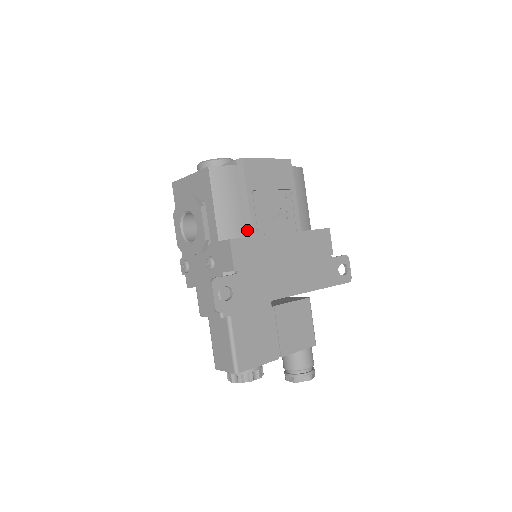
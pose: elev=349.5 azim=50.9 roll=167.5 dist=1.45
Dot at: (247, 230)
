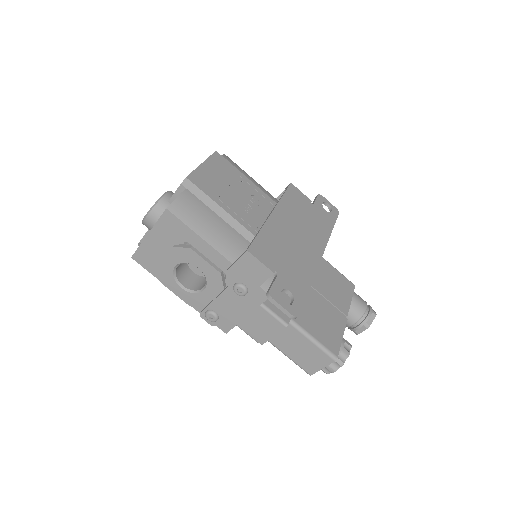
Dot at: (244, 235)
